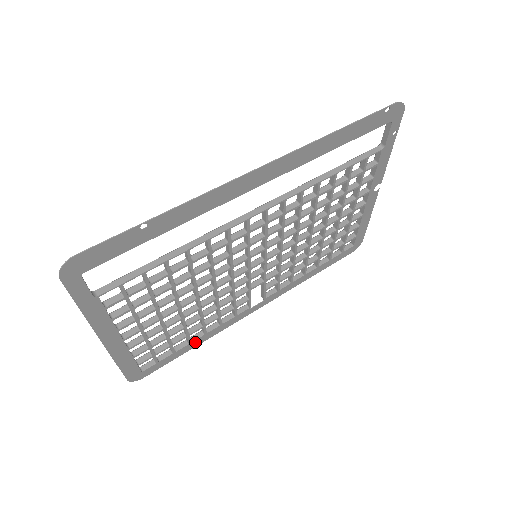
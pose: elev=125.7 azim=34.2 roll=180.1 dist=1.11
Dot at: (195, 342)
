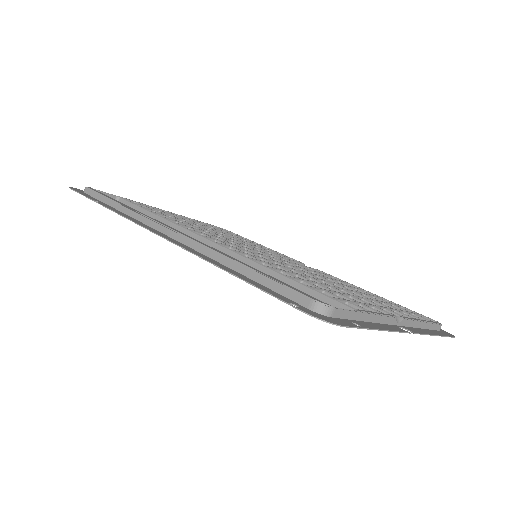
Dot at: occluded
